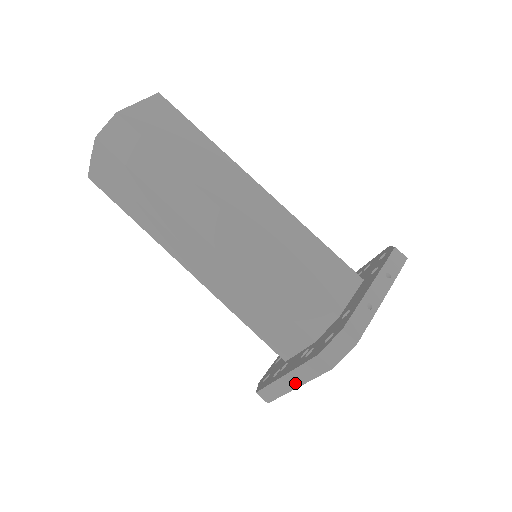
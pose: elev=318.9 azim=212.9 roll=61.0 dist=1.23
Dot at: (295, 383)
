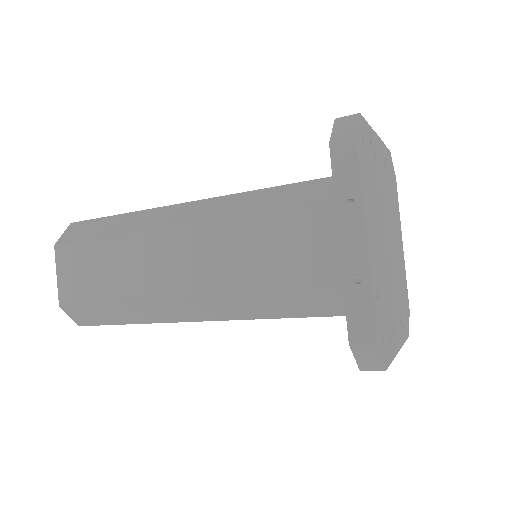
Dot at: occluded
